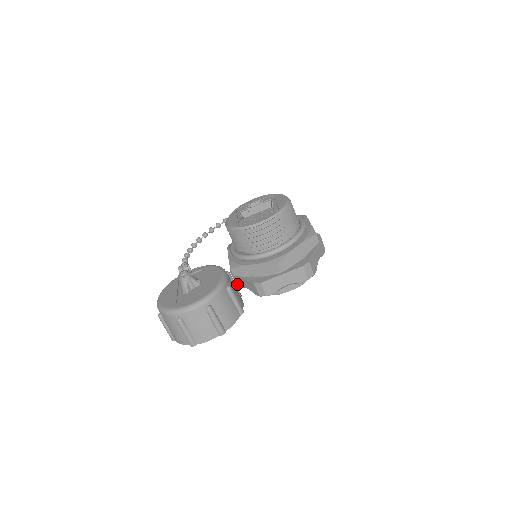
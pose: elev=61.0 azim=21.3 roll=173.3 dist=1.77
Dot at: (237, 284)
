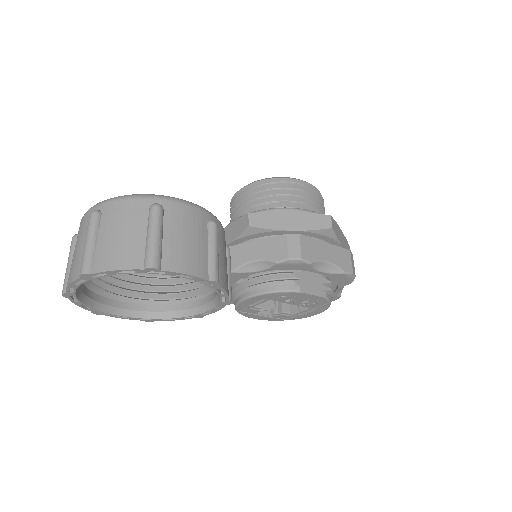
Dot at: occluded
